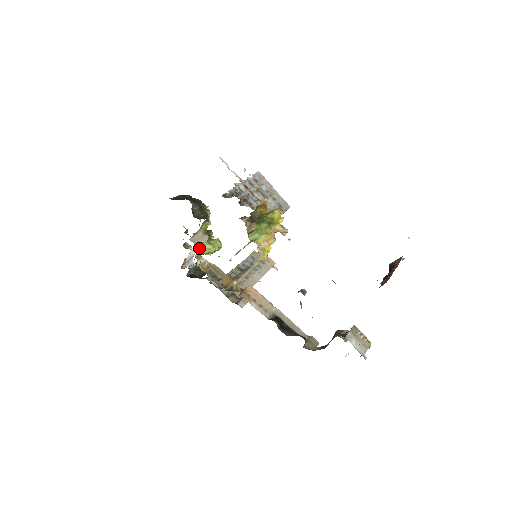
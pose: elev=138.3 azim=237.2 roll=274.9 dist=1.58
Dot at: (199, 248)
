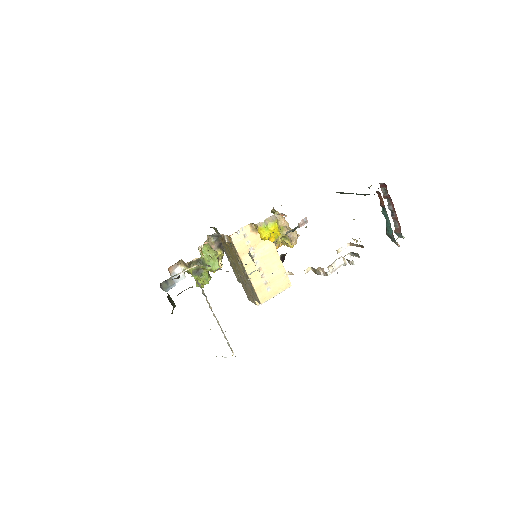
Dot at: (208, 245)
